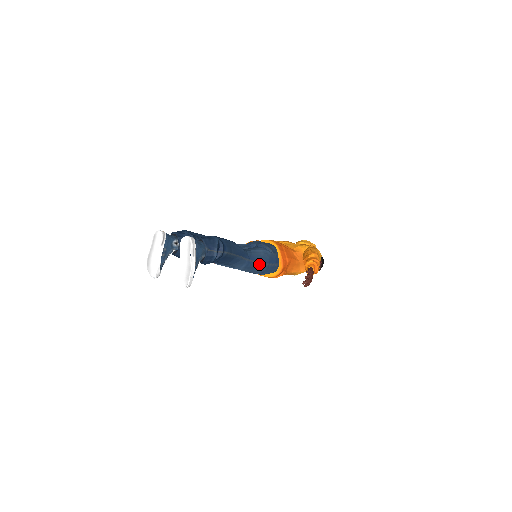
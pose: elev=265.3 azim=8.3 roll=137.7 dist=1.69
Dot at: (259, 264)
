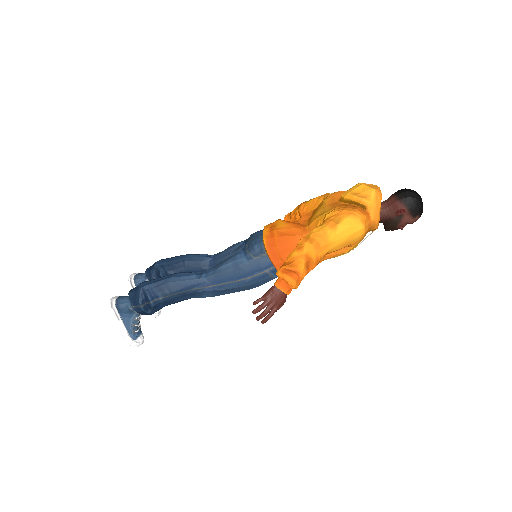
Dot at: (231, 284)
